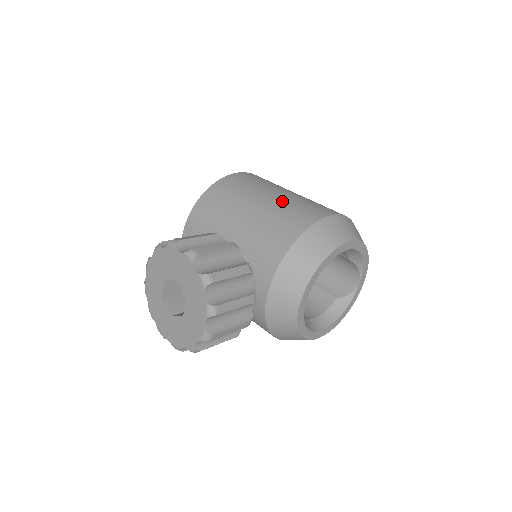
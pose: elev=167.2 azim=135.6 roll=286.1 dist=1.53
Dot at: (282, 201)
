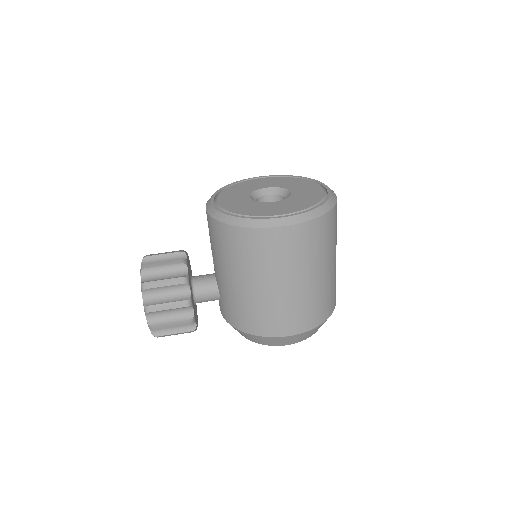
Dot at: (268, 300)
